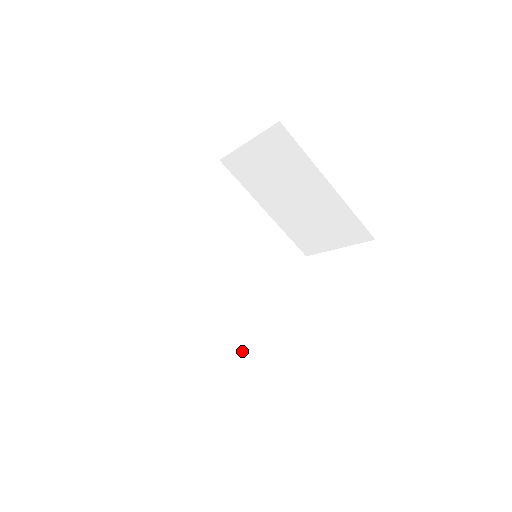
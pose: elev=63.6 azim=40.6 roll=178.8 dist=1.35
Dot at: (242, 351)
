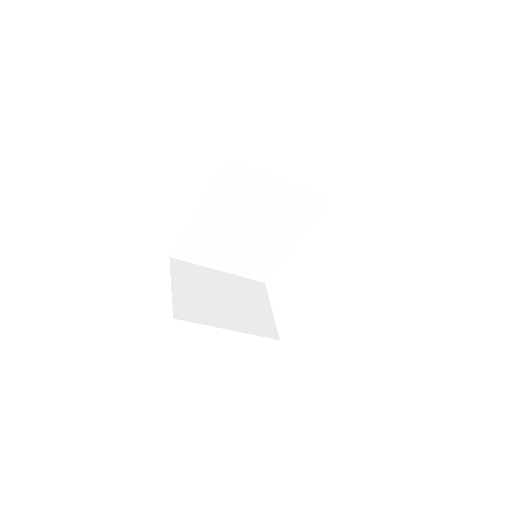
Dot at: (269, 271)
